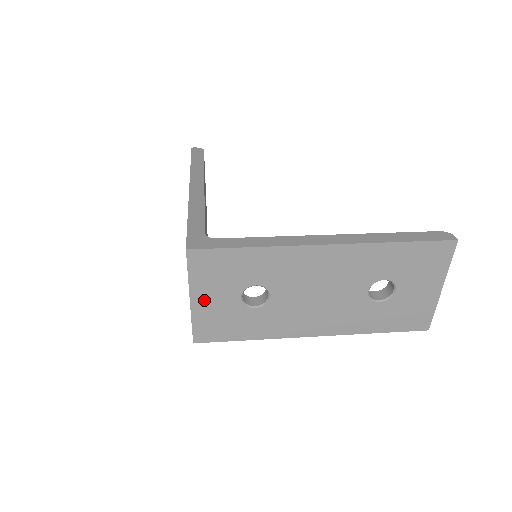
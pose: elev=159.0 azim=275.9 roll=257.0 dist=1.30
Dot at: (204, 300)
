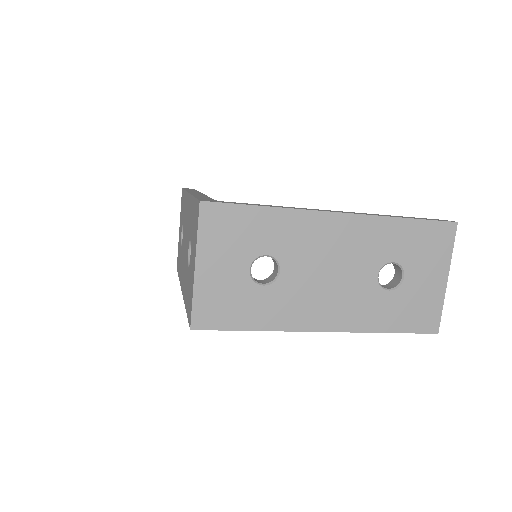
Dot at: (210, 269)
